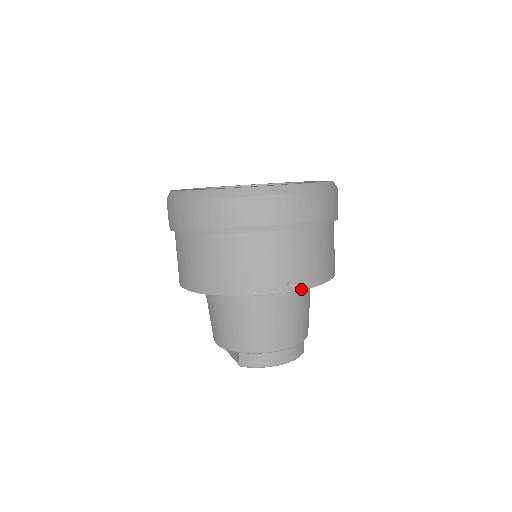
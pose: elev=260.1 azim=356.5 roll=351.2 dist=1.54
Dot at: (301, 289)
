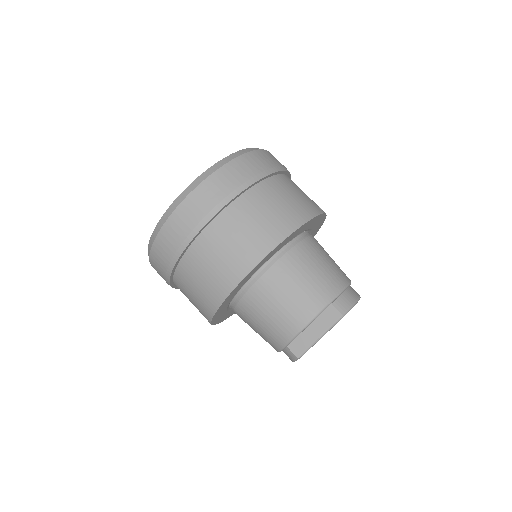
Dot at: (325, 214)
